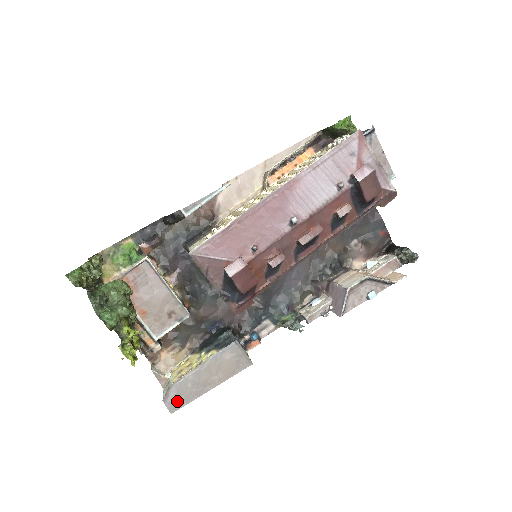
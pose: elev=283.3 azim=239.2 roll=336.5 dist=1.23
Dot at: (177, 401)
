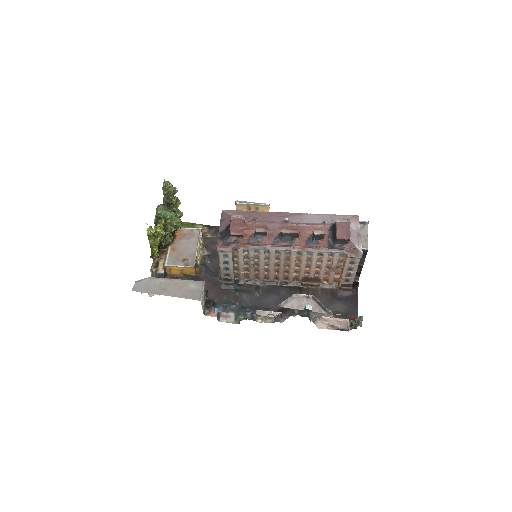
Dot at: (142, 287)
